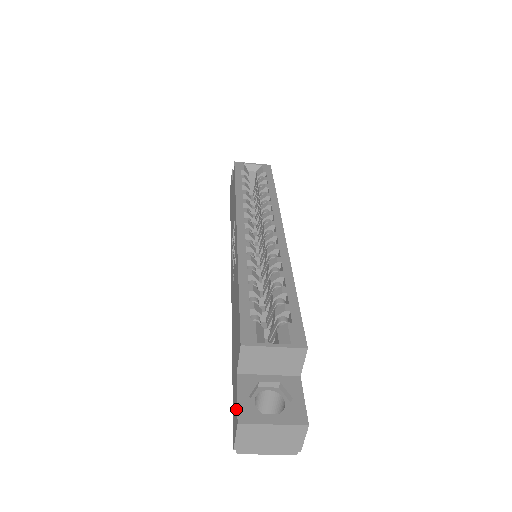
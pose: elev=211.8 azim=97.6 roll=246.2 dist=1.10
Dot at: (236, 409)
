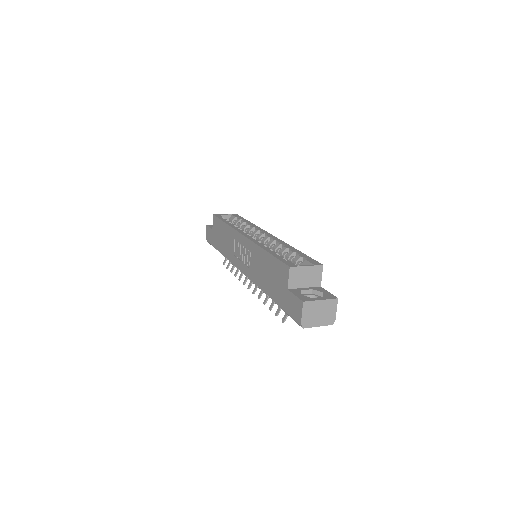
Dot at: (297, 301)
